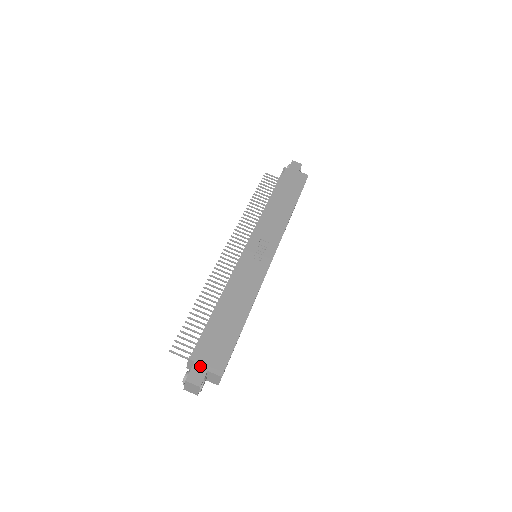
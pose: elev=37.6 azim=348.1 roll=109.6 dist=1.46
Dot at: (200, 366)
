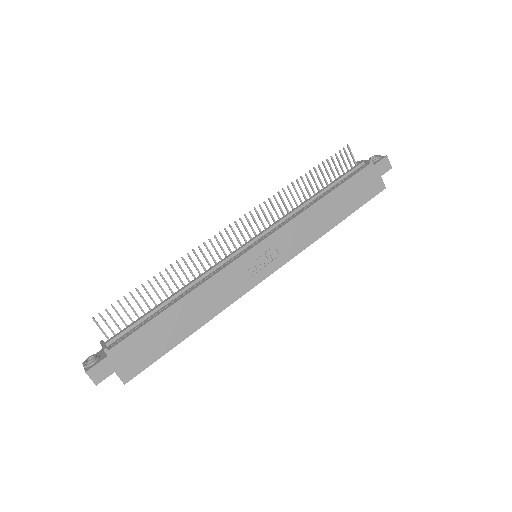
Dot at: (110, 364)
